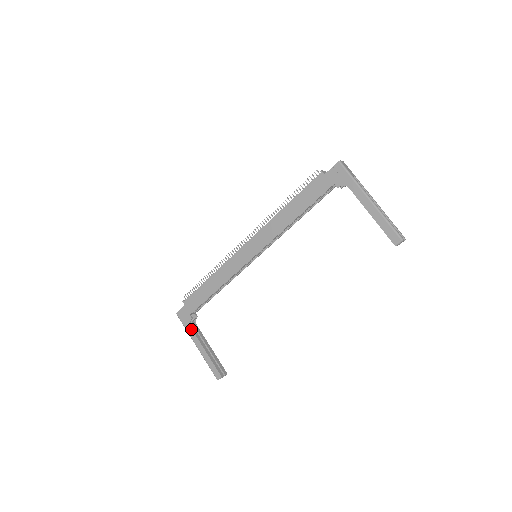
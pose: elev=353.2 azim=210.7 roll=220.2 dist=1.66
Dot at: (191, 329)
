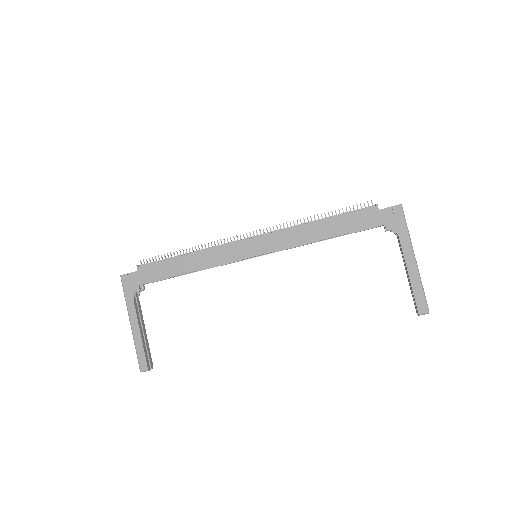
Dot at: (133, 302)
